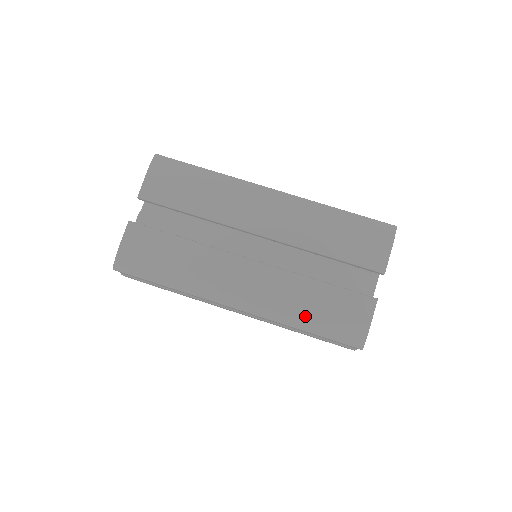
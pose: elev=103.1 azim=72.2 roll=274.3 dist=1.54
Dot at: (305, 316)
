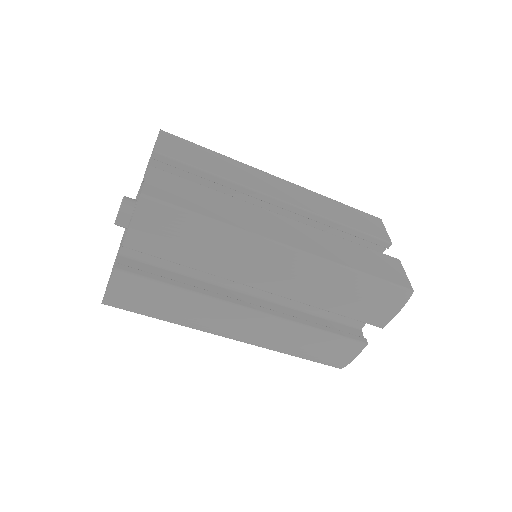
Dot at: (297, 351)
